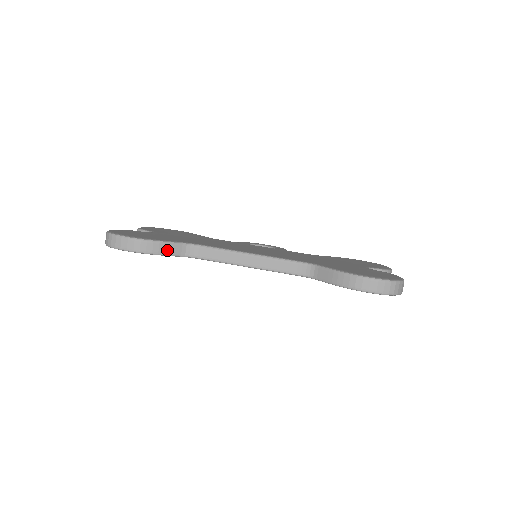
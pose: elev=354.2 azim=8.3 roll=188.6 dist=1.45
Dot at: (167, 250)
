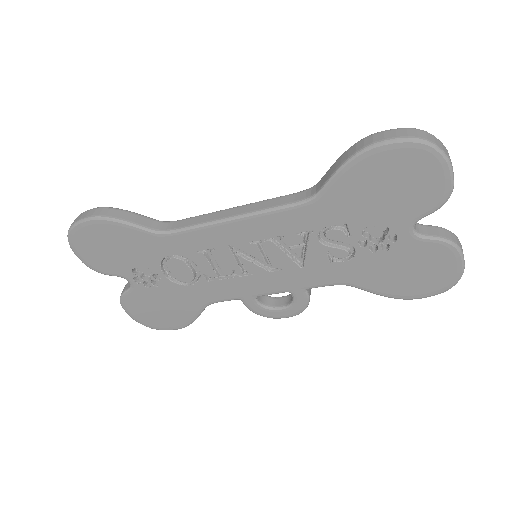
Dot at: (133, 219)
